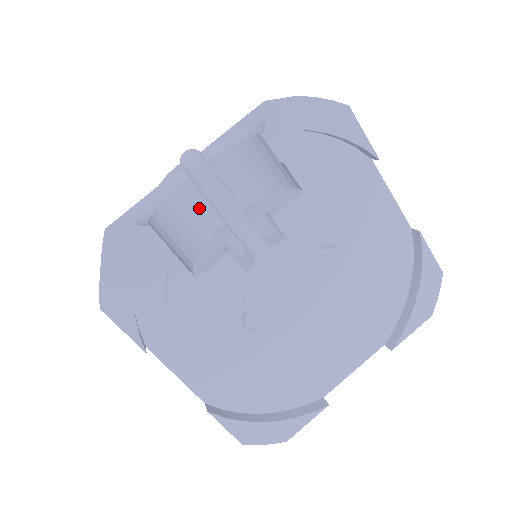
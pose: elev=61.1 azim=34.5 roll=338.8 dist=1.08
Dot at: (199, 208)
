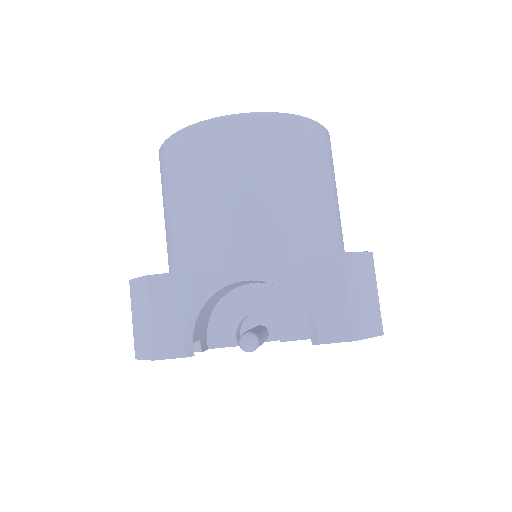
Dot at: (234, 286)
